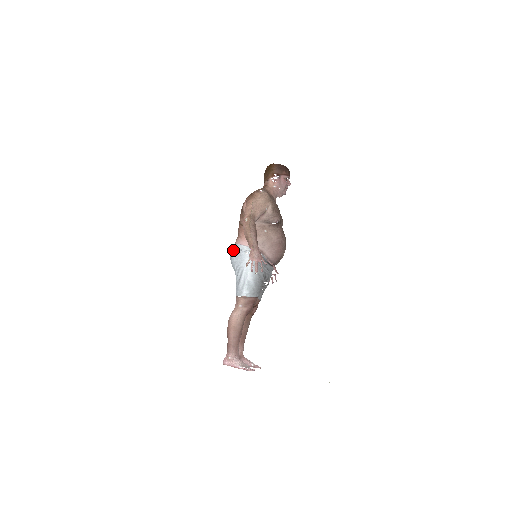
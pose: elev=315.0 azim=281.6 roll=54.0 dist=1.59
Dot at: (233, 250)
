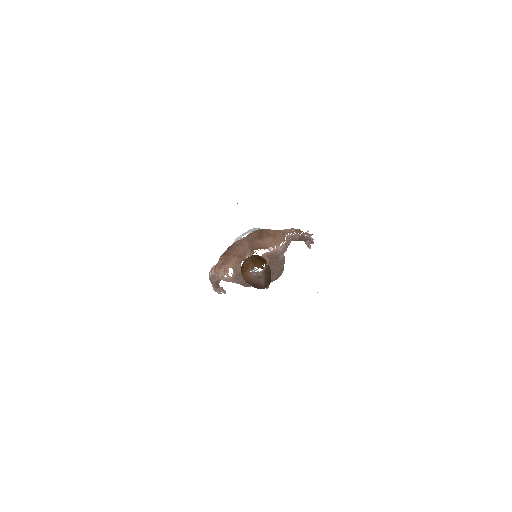
Dot at: occluded
